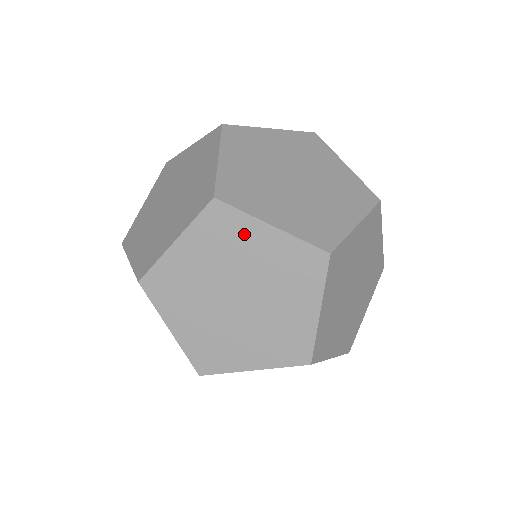
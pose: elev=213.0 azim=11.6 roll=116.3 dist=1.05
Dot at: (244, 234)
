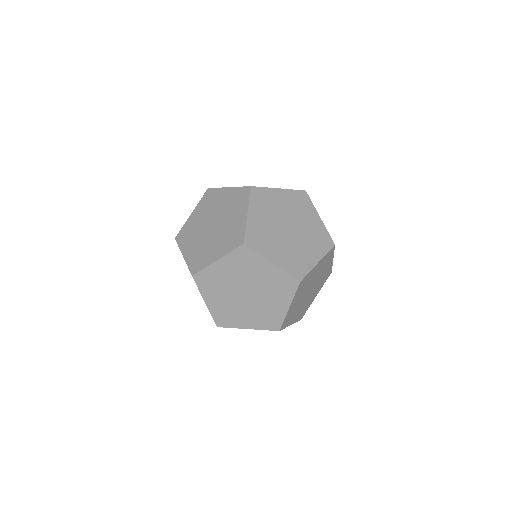
Dot at: (308, 210)
